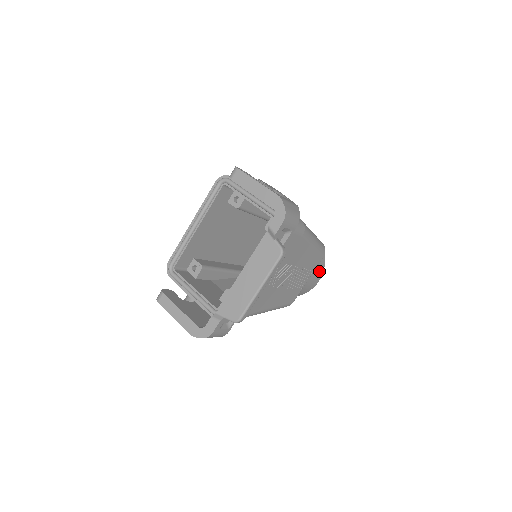
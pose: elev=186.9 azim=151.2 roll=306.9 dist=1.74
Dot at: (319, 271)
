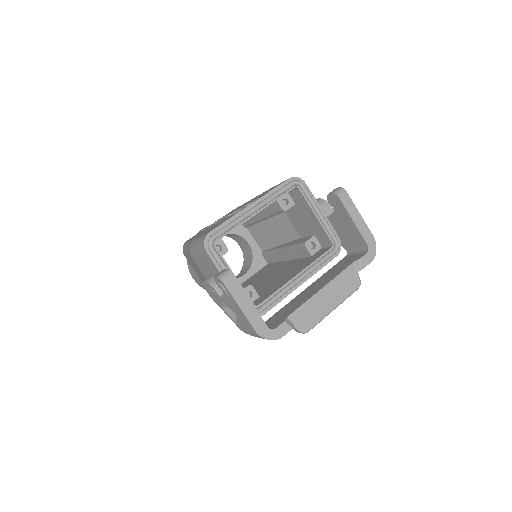
Dot at: occluded
